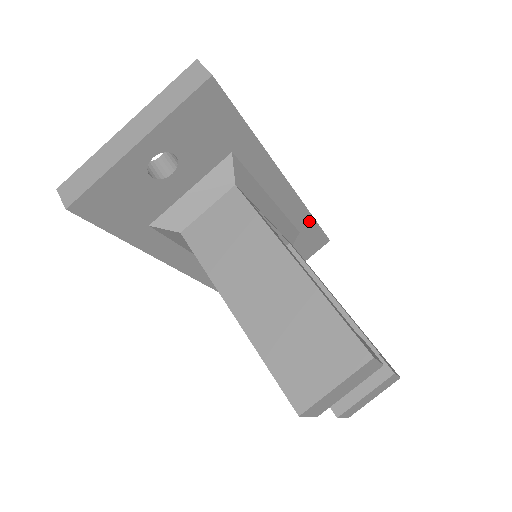
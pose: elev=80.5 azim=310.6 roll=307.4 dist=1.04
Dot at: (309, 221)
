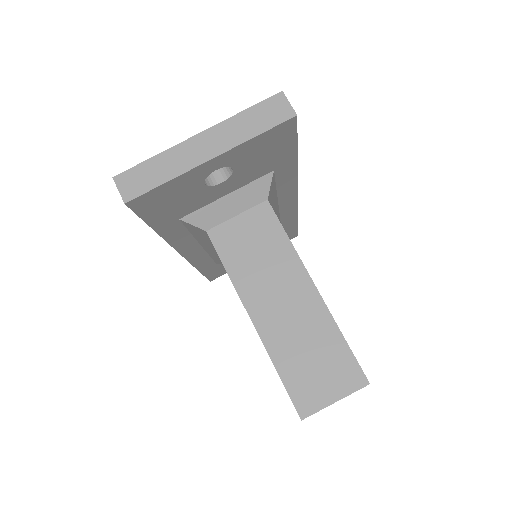
Dot at: (293, 222)
